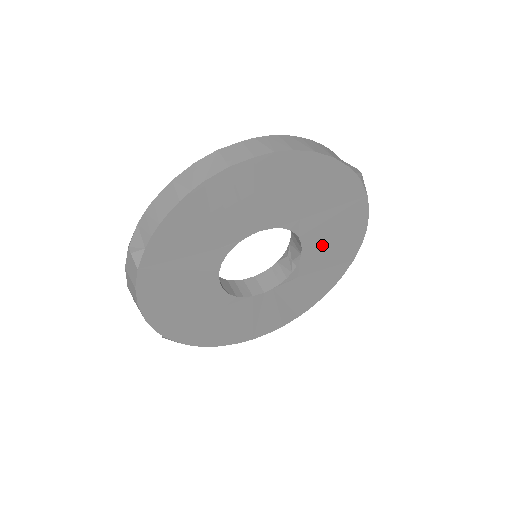
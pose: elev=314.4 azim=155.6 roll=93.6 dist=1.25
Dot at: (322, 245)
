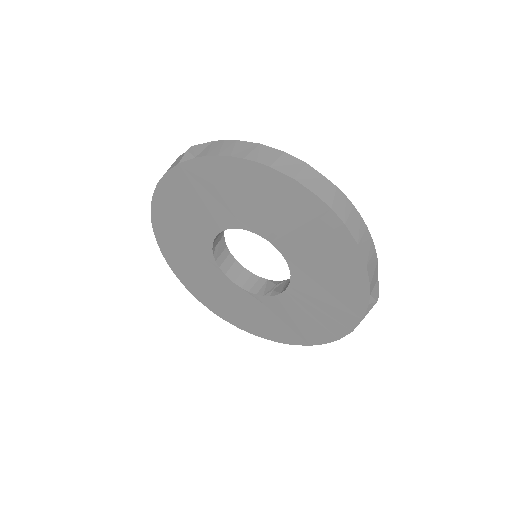
Dot at: (300, 307)
